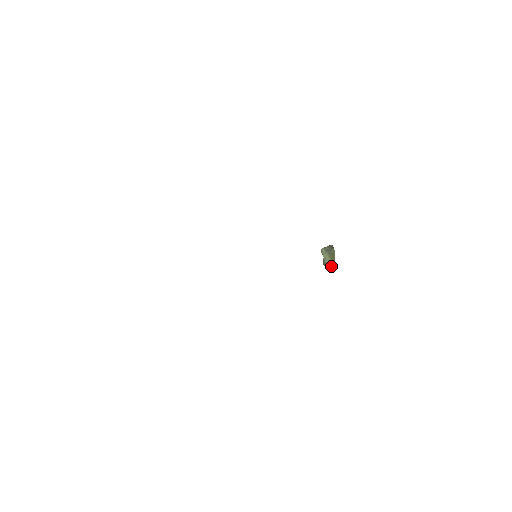
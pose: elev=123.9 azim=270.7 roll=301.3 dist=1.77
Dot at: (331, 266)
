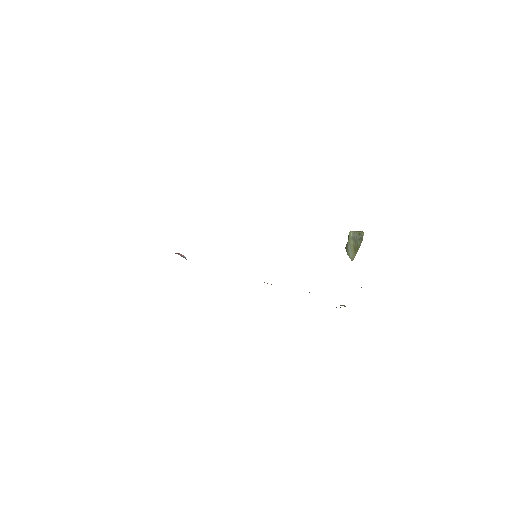
Dot at: (351, 255)
